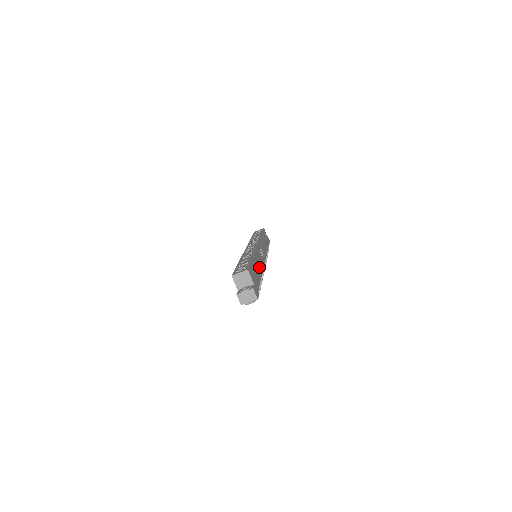
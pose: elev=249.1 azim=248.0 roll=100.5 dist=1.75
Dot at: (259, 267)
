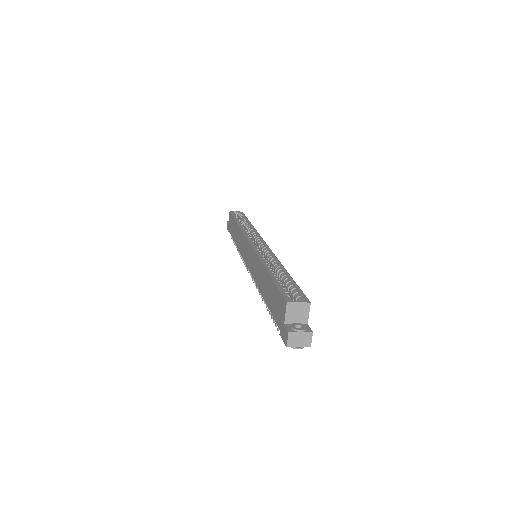
Dot at: occluded
